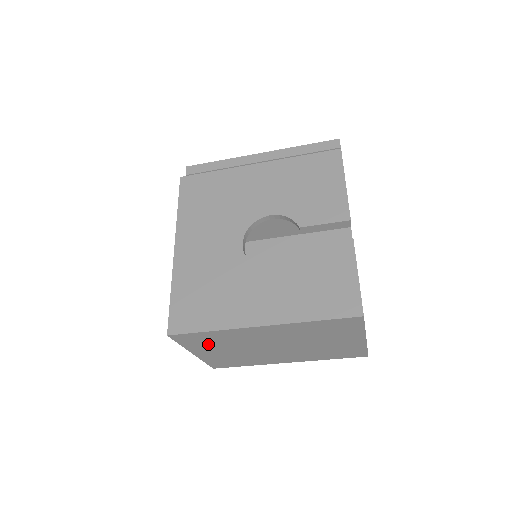
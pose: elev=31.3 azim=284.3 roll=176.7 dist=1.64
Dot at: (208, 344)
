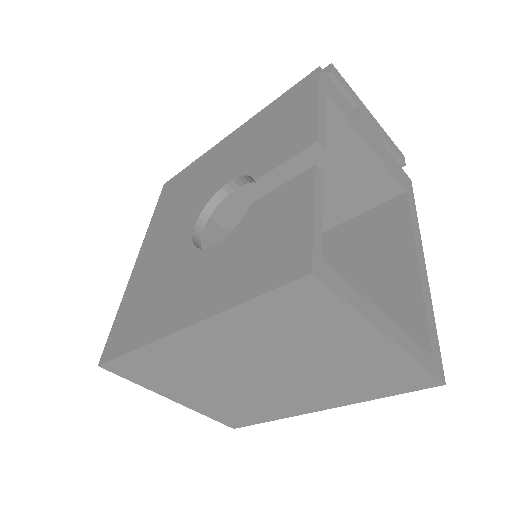
Dot at: (166, 378)
